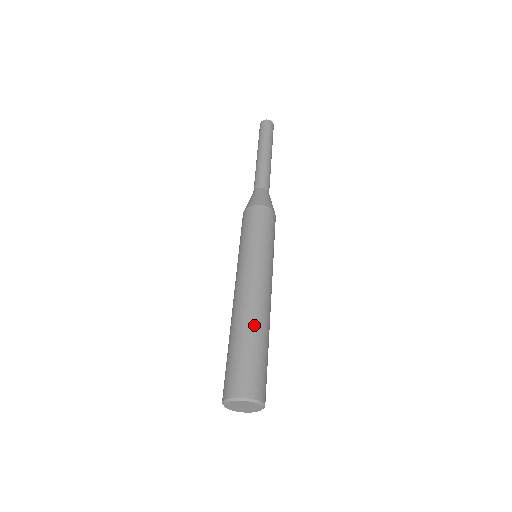
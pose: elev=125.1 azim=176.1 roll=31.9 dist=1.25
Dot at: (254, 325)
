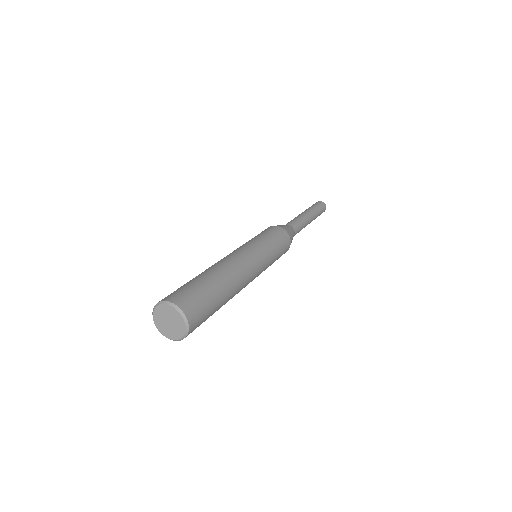
Dot at: occluded
